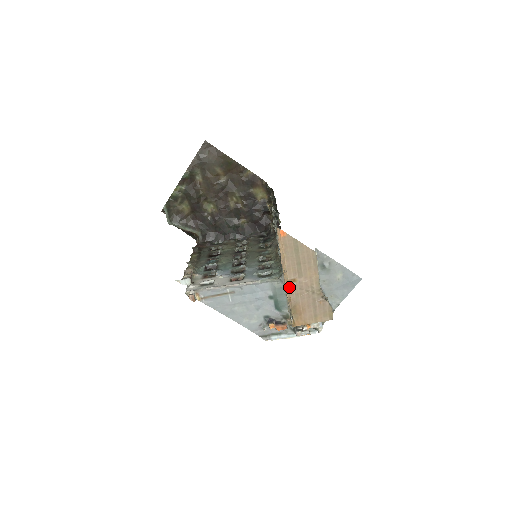
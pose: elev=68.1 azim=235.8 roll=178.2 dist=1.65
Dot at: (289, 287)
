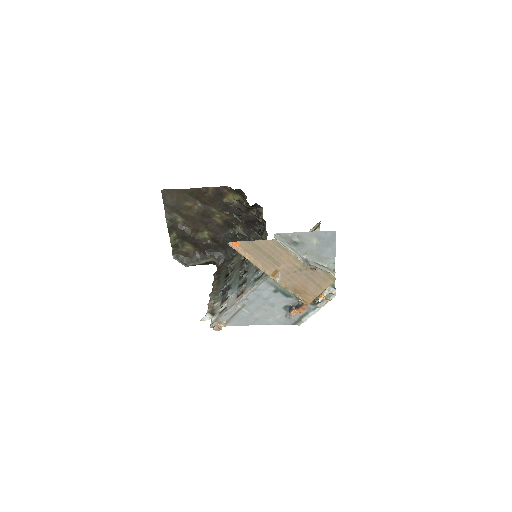
Dot at: (277, 279)
